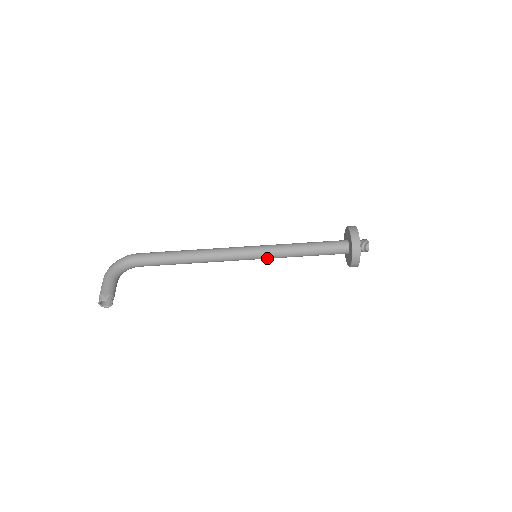
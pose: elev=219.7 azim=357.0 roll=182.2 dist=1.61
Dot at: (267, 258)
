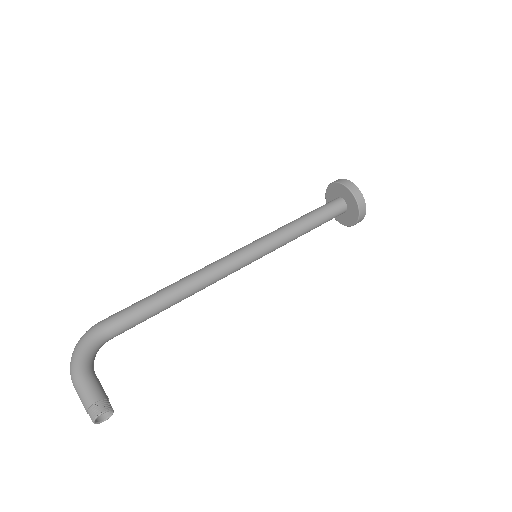
Dot at: (268, 253)
